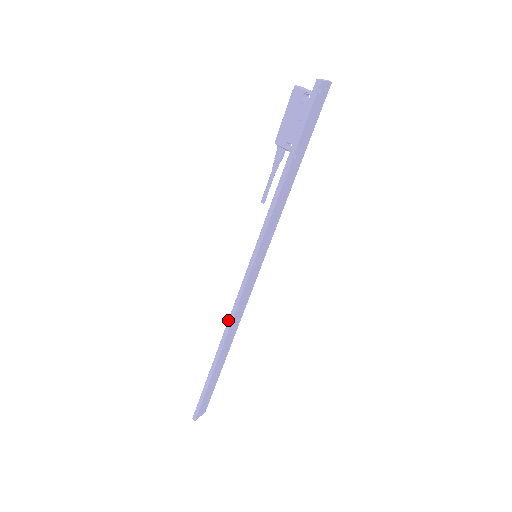
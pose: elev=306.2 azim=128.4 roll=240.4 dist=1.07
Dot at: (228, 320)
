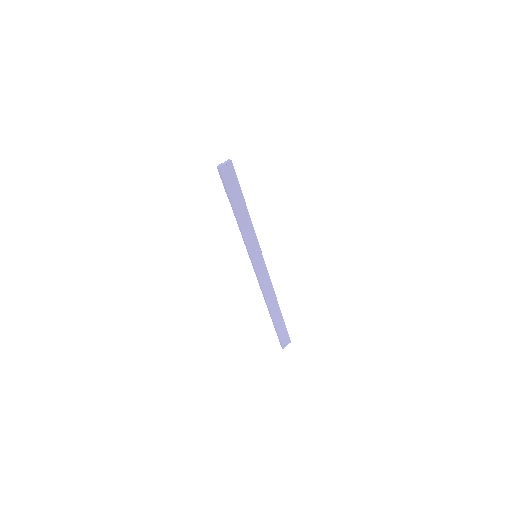
Dot at: (262, 293)
